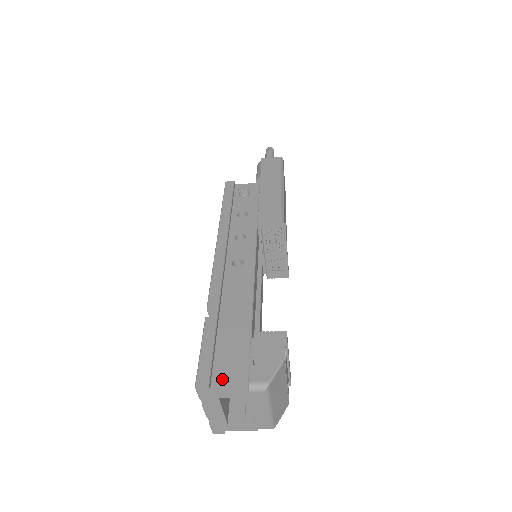
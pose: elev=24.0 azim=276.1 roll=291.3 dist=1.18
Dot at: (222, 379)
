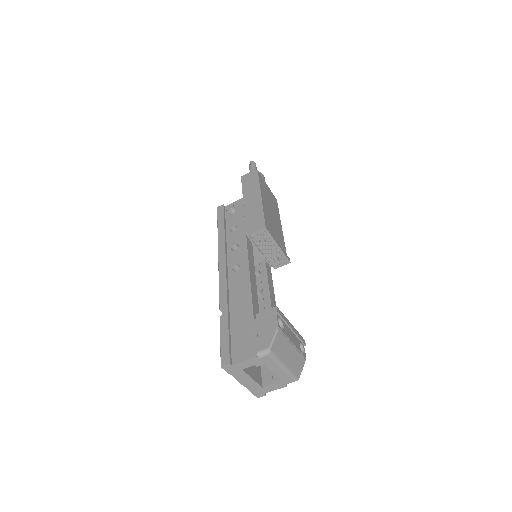
Dot at: (238, 356)
